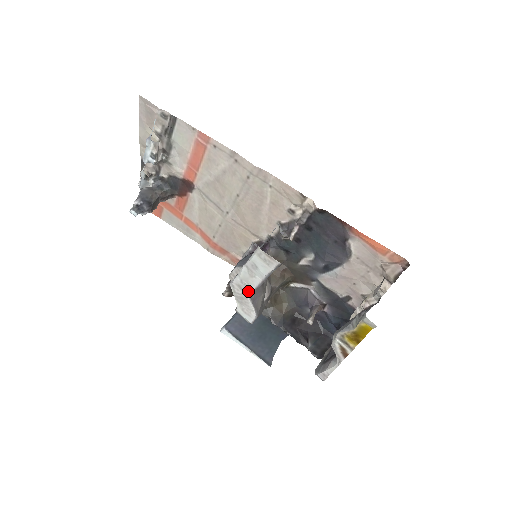
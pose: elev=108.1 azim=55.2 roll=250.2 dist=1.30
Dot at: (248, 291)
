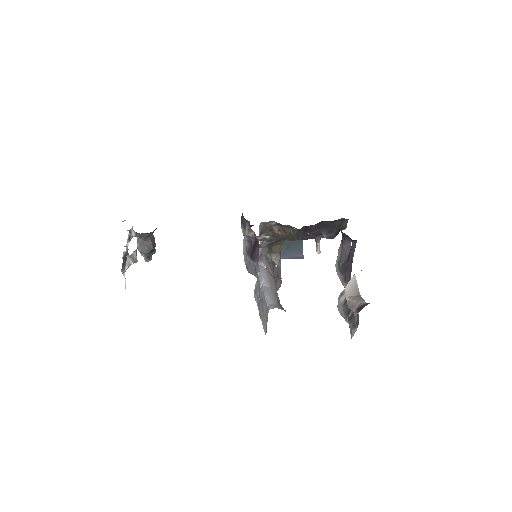
Dot at: occluded
